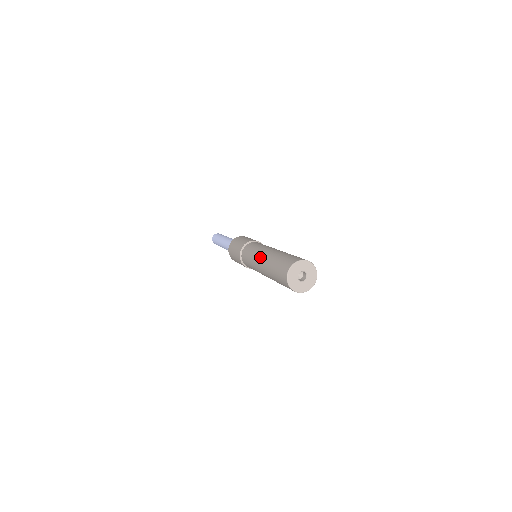
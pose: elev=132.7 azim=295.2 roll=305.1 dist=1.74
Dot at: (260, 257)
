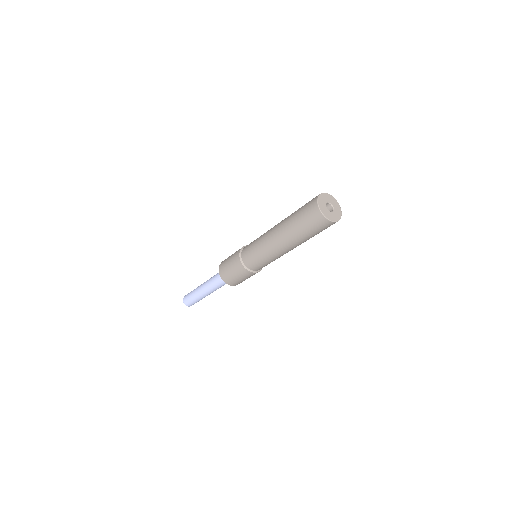
Dot at: (272, 240)
